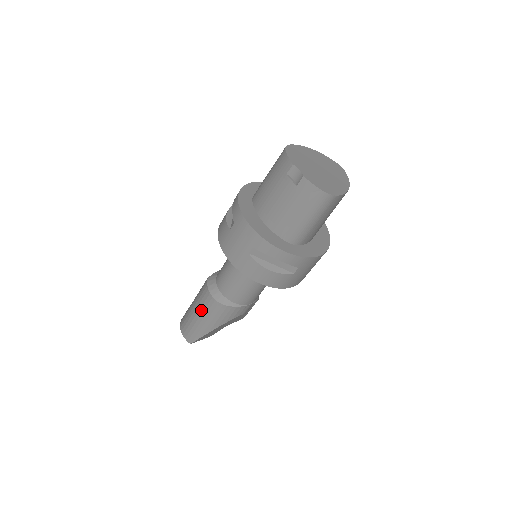
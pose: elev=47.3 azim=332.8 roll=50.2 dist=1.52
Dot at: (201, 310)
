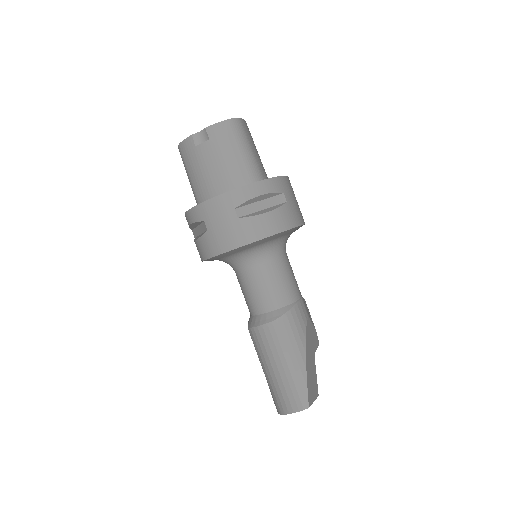
Dot at: (275, 355)
